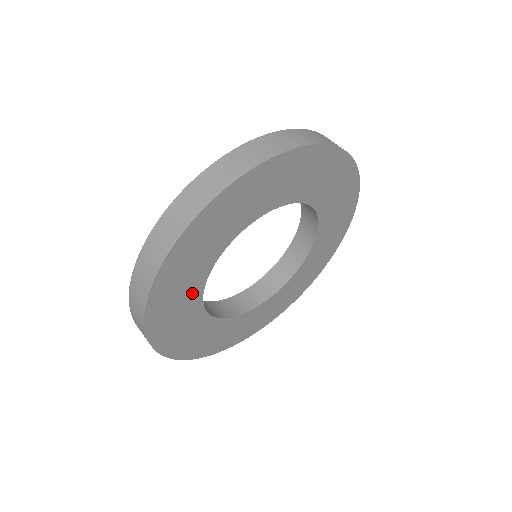
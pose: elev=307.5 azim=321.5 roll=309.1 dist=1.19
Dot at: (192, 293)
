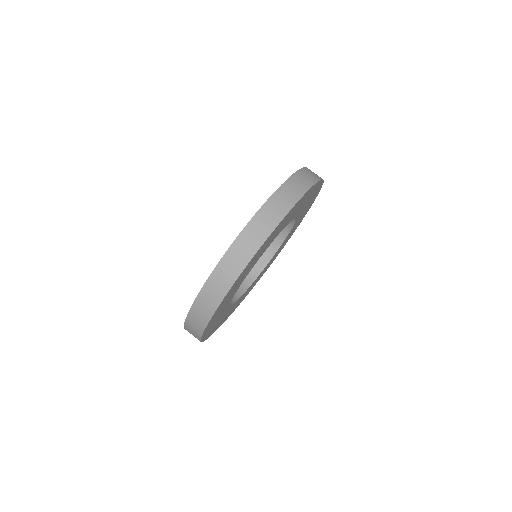
Dot at: (230, 309)
